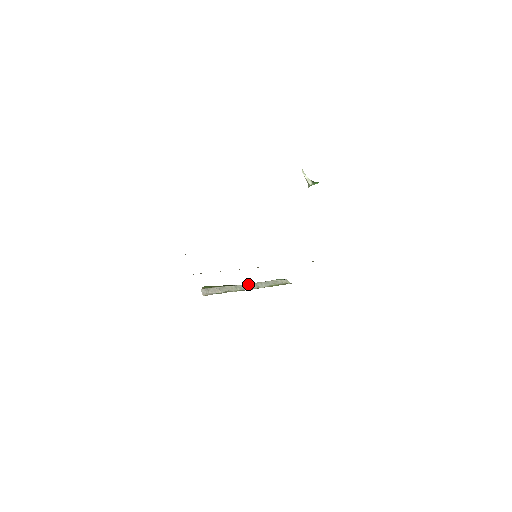
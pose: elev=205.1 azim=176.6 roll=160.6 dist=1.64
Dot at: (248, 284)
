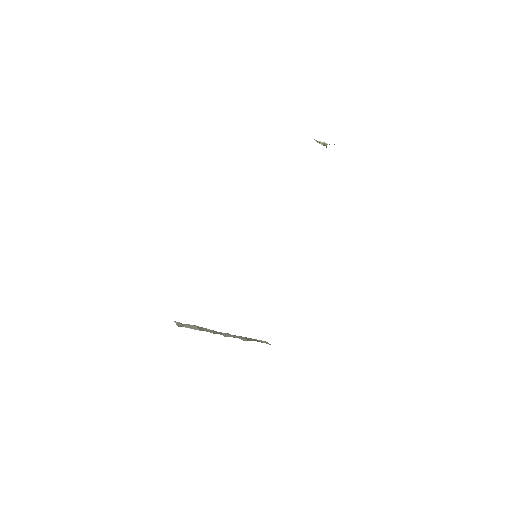
Dot at: (227, 333)
